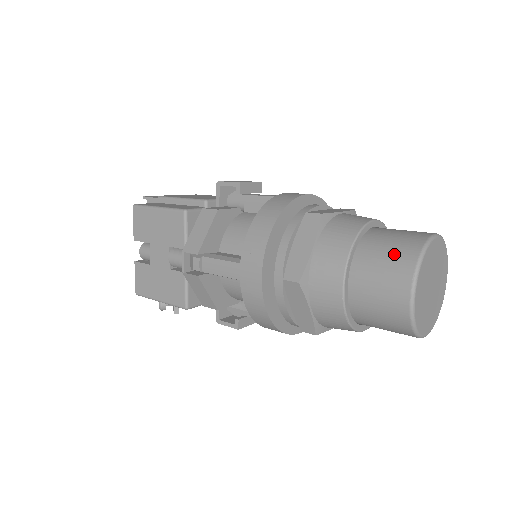
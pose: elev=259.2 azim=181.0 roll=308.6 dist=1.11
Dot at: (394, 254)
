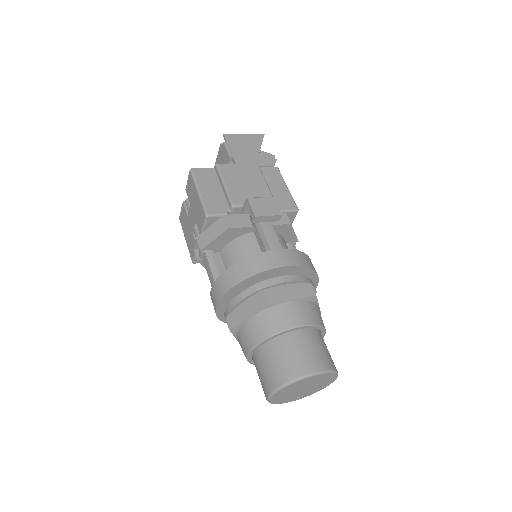
Dot at: (279, 367)
